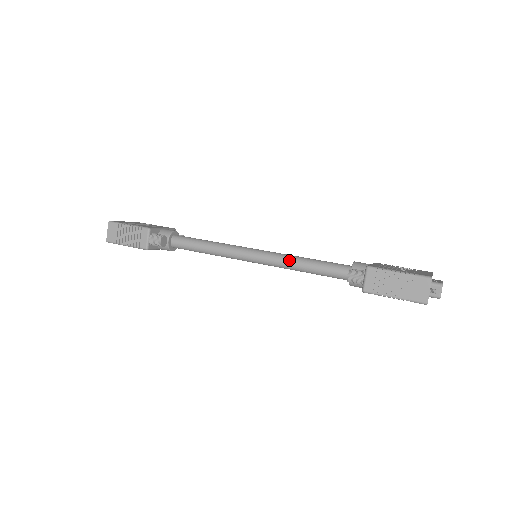
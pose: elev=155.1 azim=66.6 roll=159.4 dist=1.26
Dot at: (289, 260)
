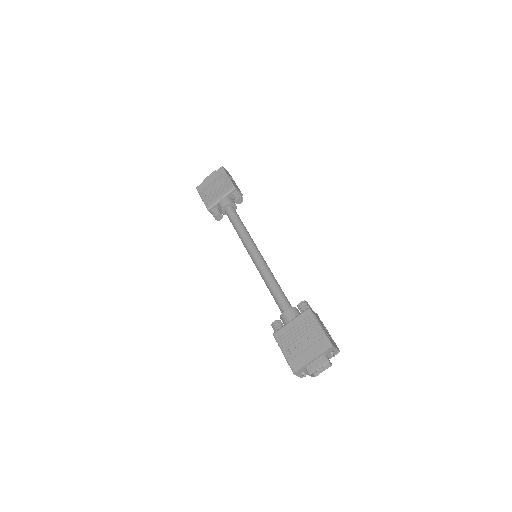
Dot at: occluded
